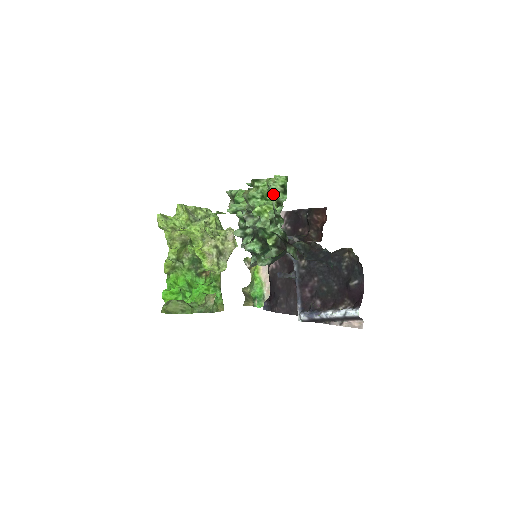
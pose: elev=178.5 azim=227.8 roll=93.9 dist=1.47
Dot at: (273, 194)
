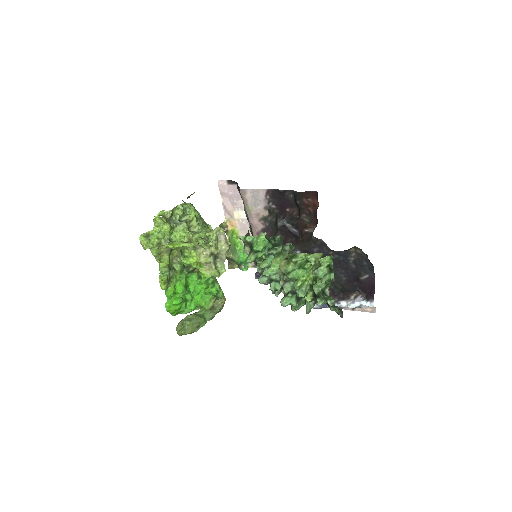
Dot at: occluded
